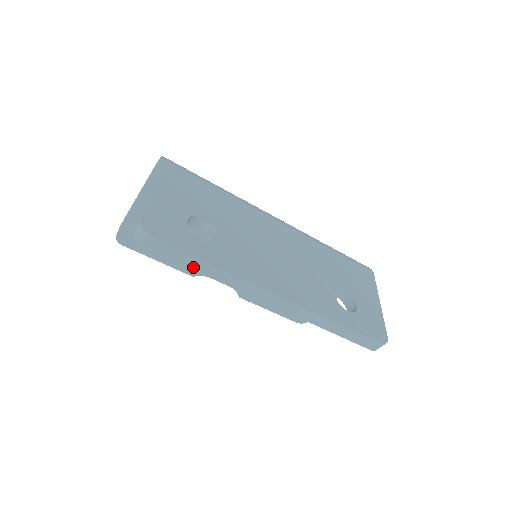
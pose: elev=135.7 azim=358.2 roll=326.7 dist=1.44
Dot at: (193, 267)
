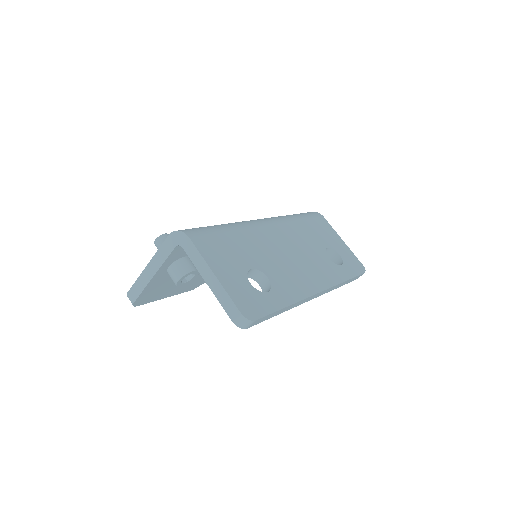
Dot at: (275, 315)
